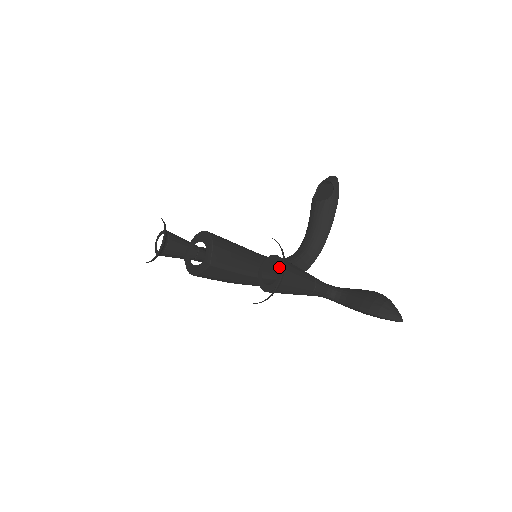
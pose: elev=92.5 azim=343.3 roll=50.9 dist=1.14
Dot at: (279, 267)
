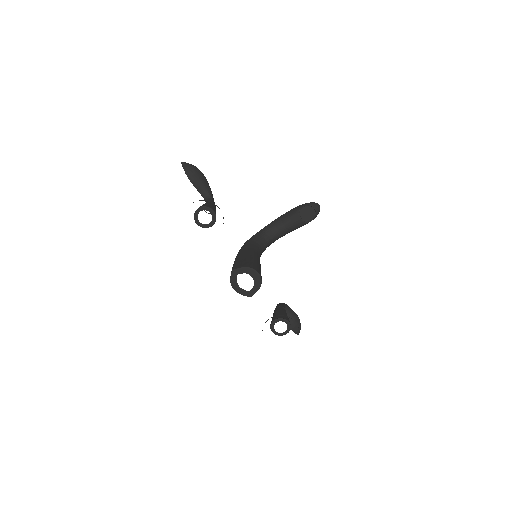
Dot at: (287, 330)
